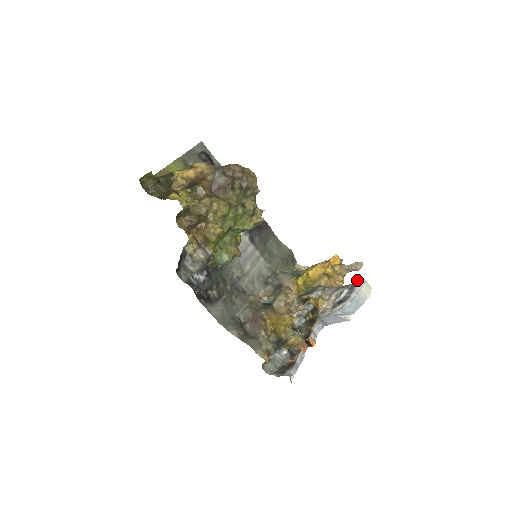
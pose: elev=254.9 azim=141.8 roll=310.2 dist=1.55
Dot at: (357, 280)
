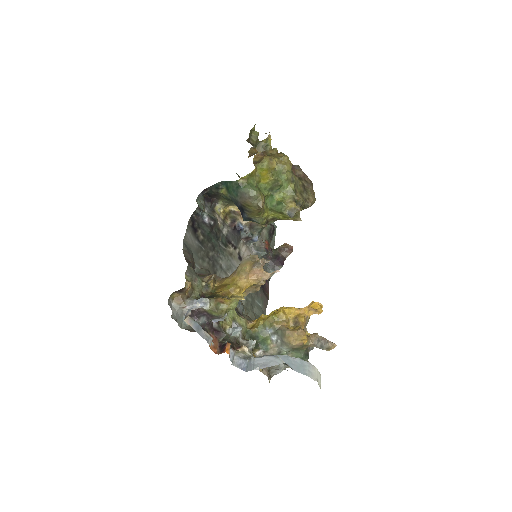
Dot at: occluded
